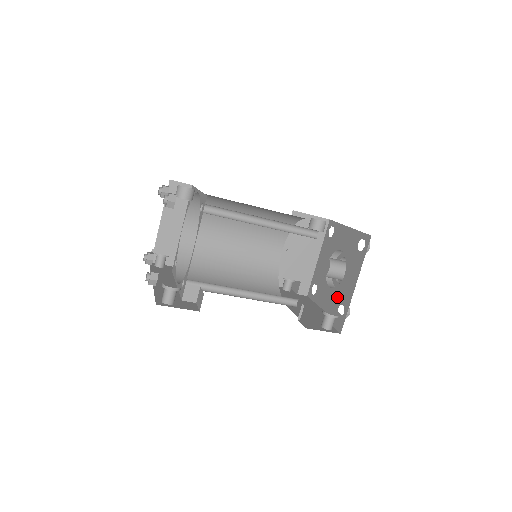
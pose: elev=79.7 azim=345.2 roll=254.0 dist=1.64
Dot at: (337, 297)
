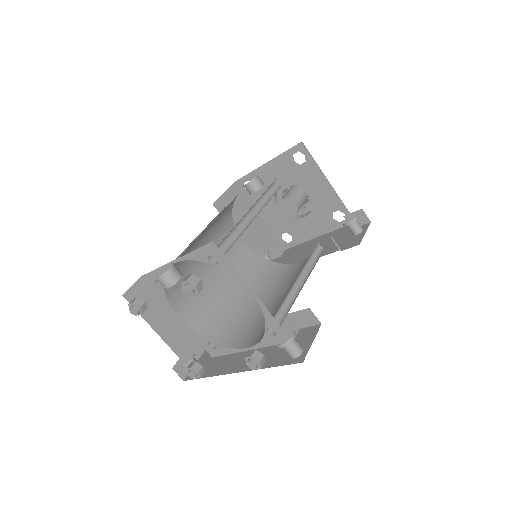
Dot at: (322, 214)
